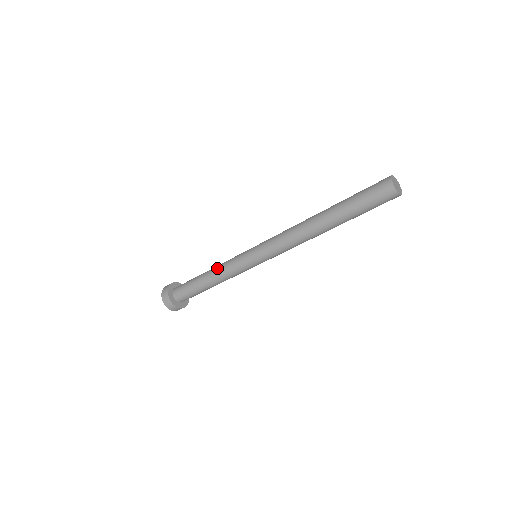
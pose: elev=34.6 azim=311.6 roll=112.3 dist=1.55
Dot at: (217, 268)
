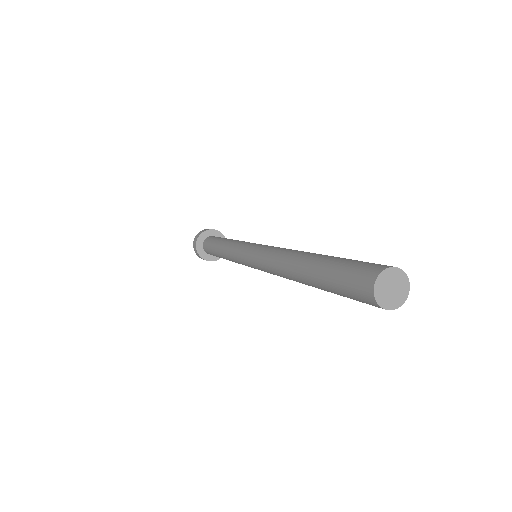
Dot at: (225, 247)
